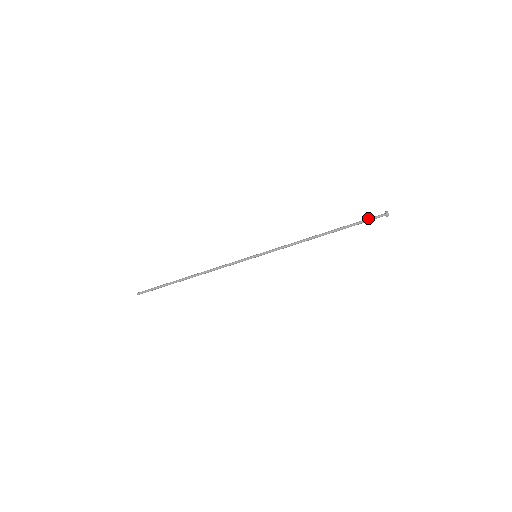
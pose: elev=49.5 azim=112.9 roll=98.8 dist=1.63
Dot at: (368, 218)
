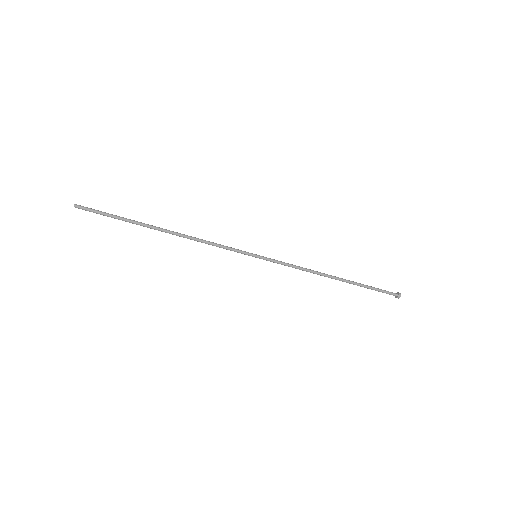
Dot at: (381, 289)
